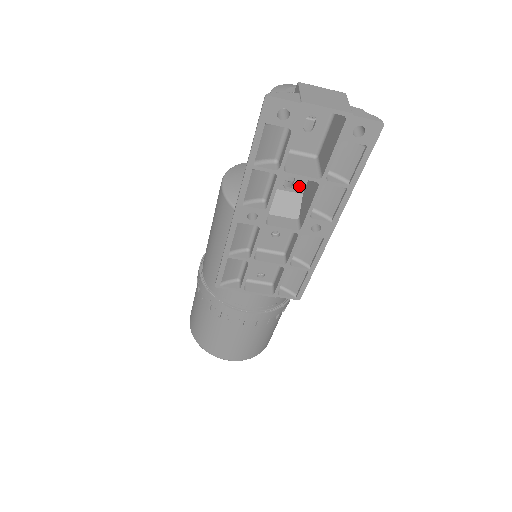
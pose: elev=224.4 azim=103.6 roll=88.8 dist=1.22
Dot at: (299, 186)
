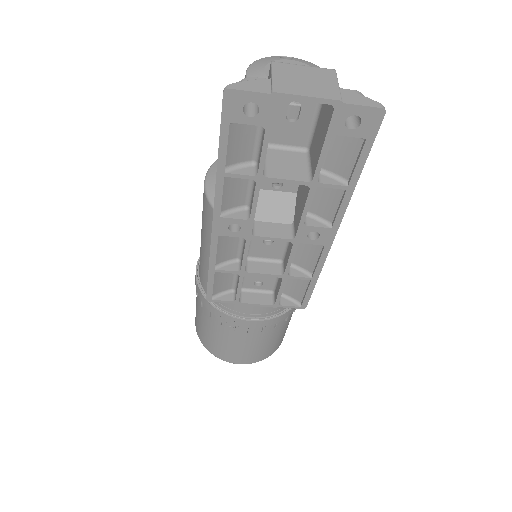
Dot at: (291, 184)
